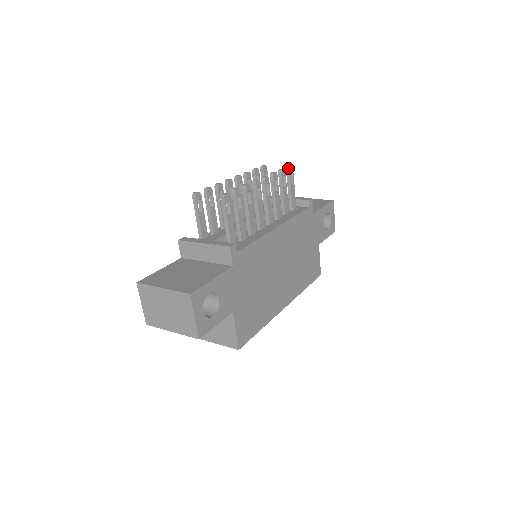
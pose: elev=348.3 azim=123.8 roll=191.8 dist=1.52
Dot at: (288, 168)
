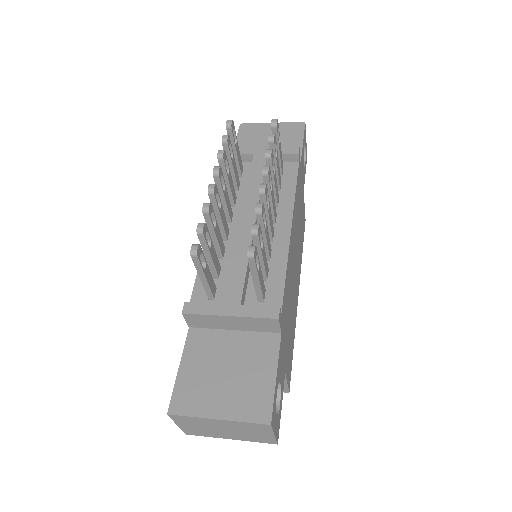
Dot at: (275, 126)
